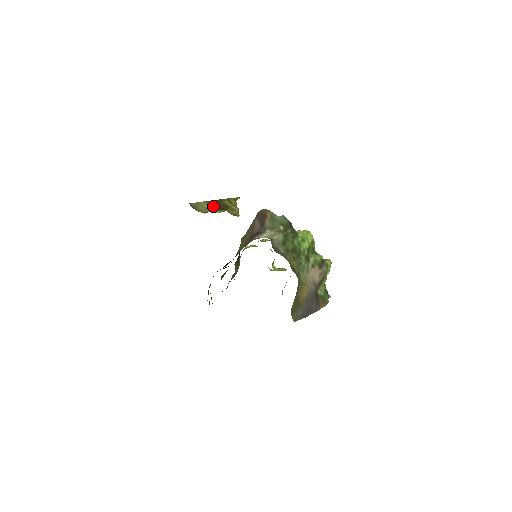
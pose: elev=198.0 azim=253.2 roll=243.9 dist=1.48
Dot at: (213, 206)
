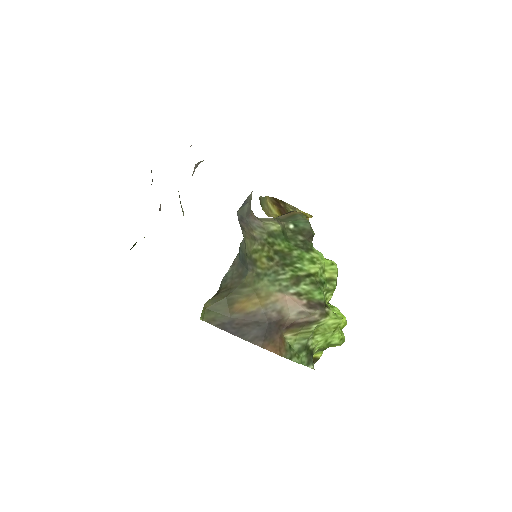
Dot at: (278, 210)
